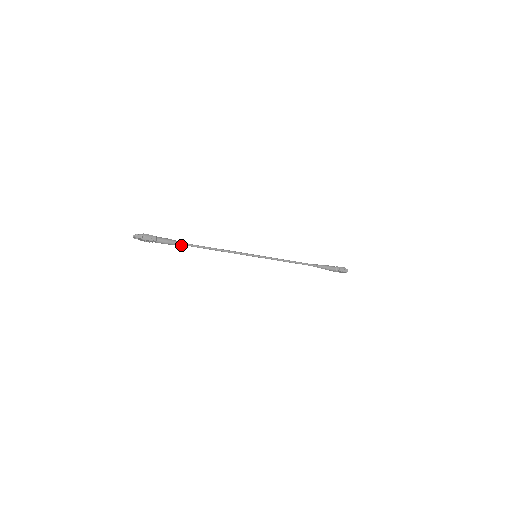
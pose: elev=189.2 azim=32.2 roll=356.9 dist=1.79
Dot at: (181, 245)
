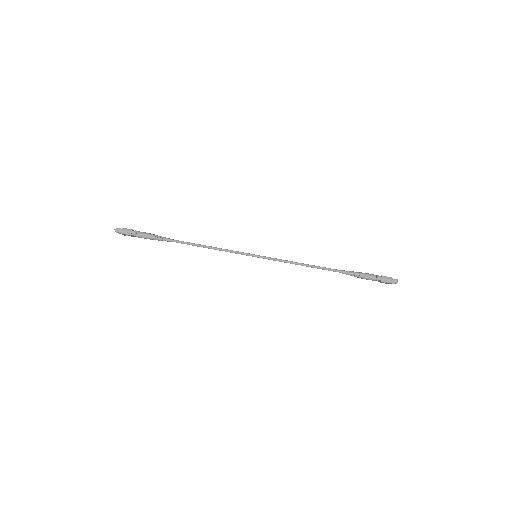
Dot at: (164, 240)
